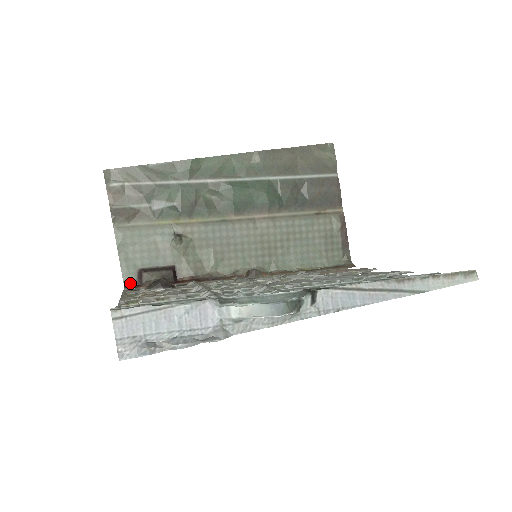
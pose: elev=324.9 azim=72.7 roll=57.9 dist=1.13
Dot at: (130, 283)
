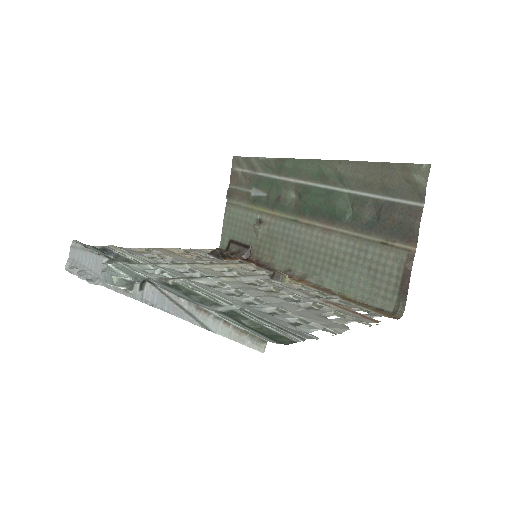
Dot at: (223, 247)
